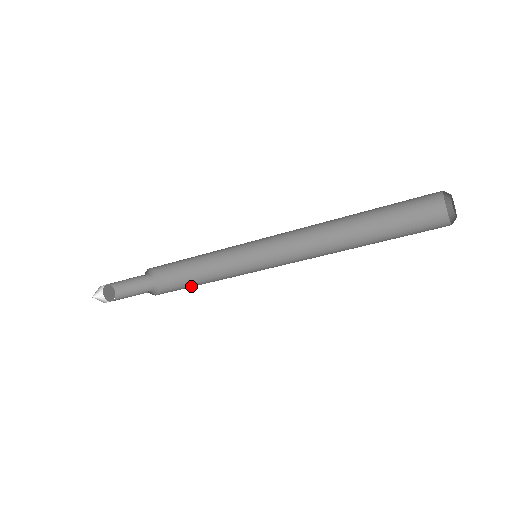
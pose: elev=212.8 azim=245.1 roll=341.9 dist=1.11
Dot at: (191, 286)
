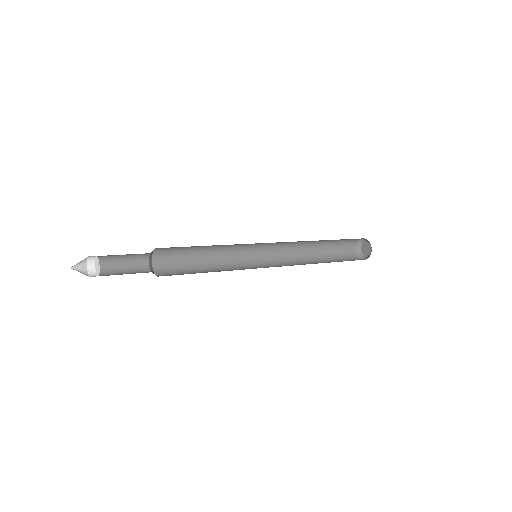
Dot at: (192, 272)
